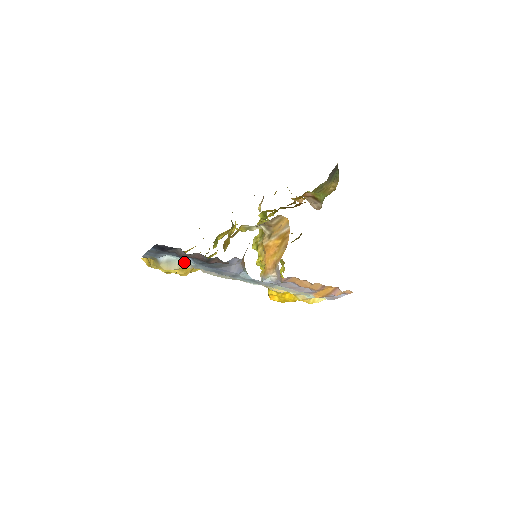
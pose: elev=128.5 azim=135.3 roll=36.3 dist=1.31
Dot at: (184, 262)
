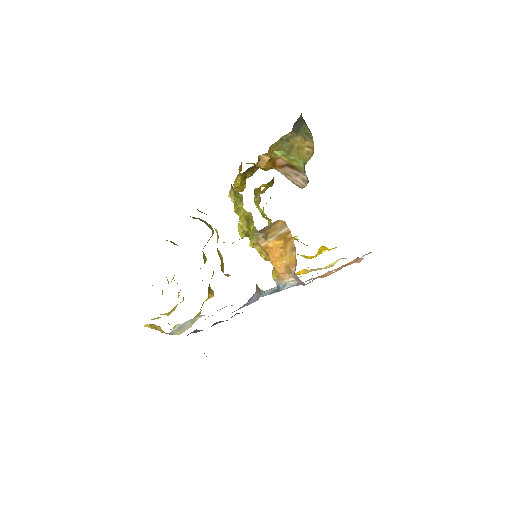
Dot at: (195, 318)
